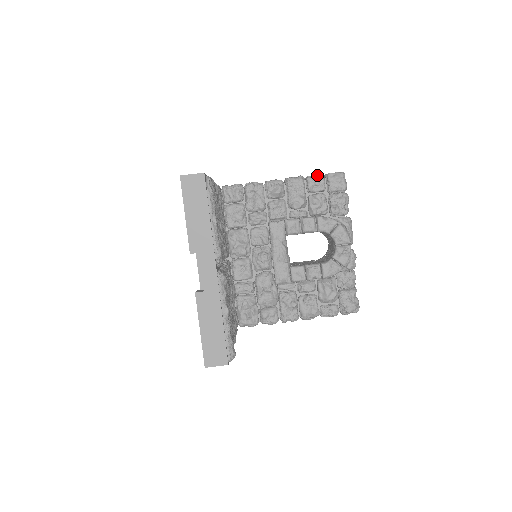
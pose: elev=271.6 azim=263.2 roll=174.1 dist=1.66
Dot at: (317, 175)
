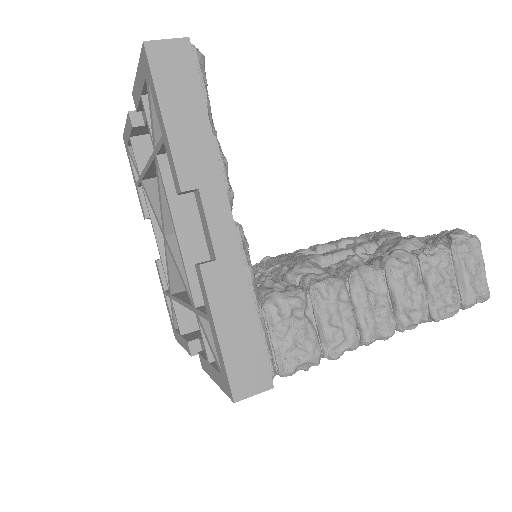
Dot at: occluded
